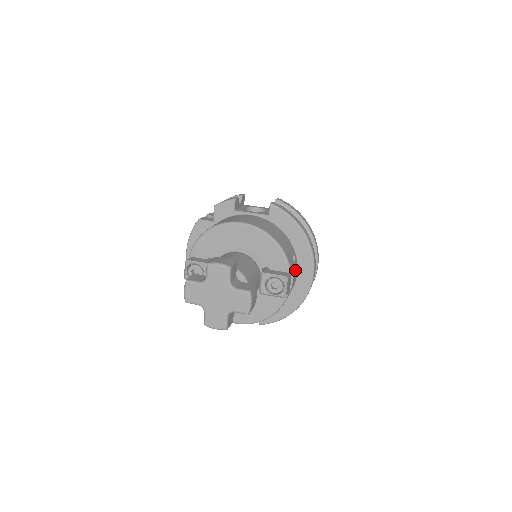
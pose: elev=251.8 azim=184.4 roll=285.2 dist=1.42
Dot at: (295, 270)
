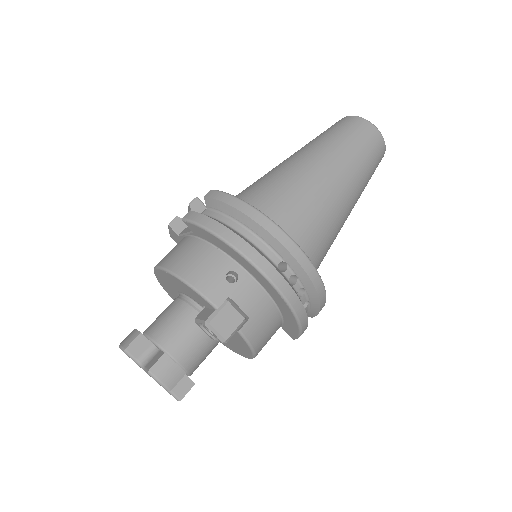
Dot at: (244, 290)
